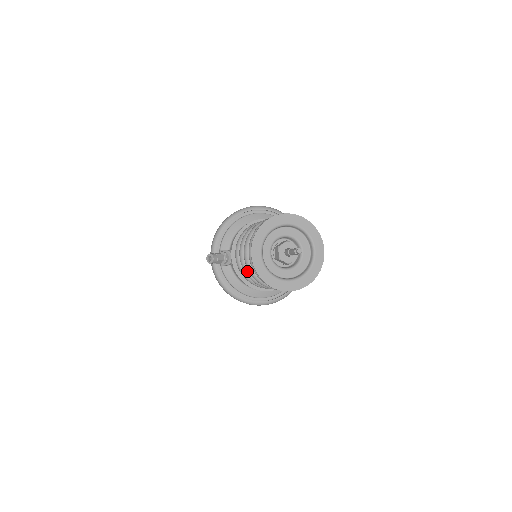
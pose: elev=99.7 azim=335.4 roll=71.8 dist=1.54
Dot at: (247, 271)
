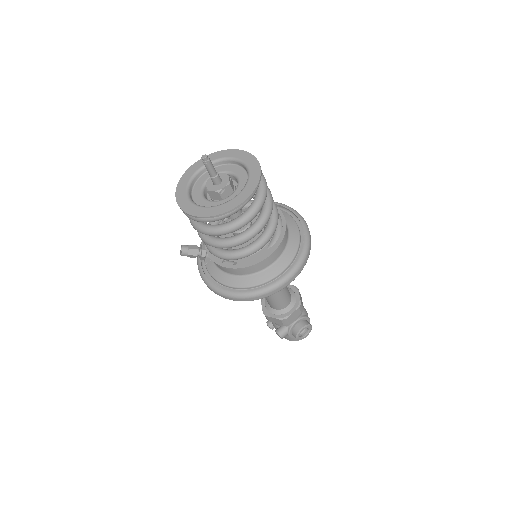
Dot at: (201, 235)
